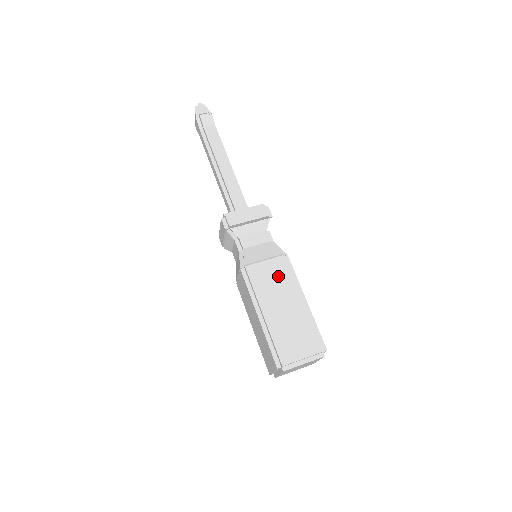
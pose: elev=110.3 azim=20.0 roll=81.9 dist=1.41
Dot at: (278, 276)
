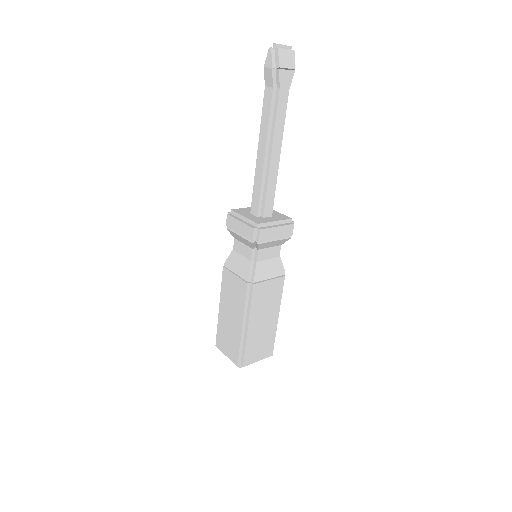
Dot at: (237, 294)
